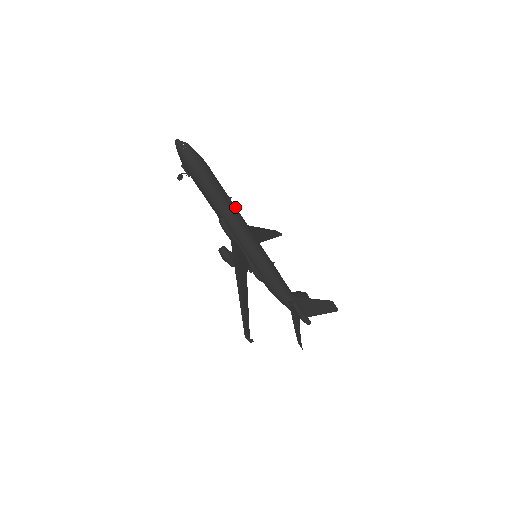
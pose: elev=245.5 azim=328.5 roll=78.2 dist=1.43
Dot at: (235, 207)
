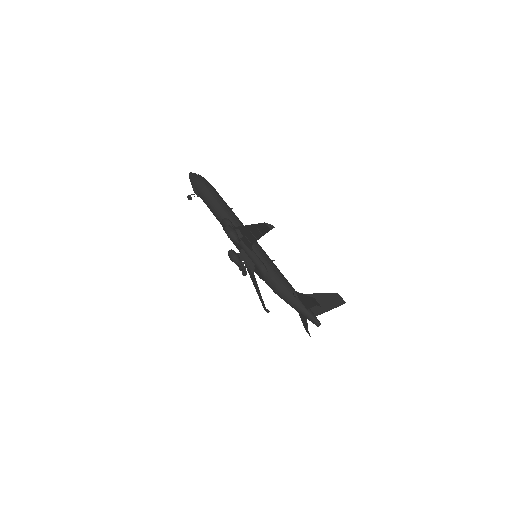
Dot at: occluded
